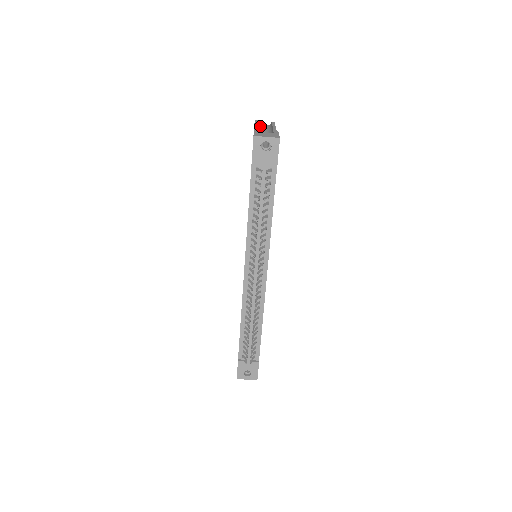
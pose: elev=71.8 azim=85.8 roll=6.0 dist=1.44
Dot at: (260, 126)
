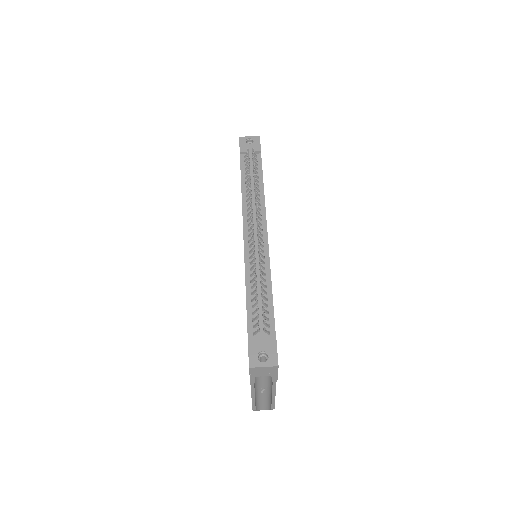
Dot at: occluded
